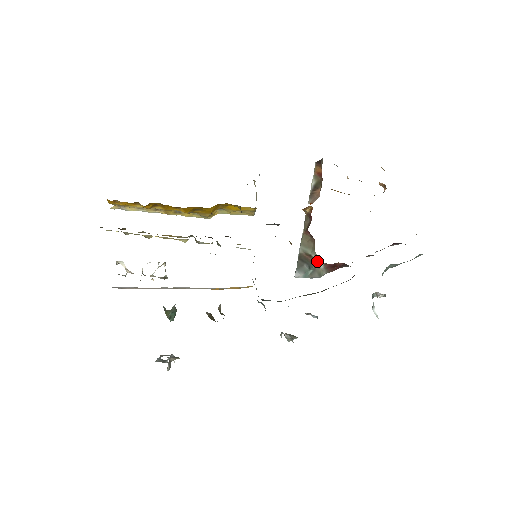
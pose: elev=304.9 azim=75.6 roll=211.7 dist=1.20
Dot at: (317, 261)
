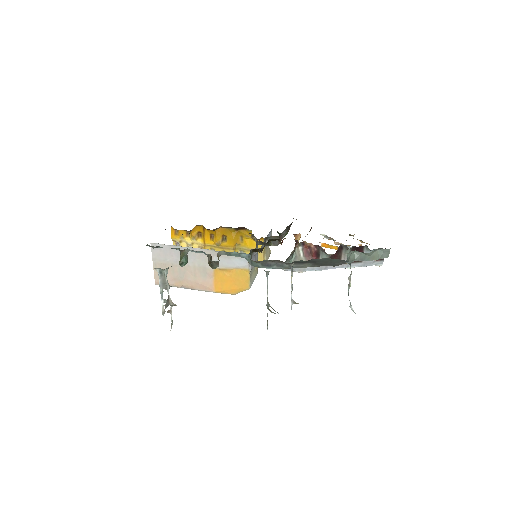
Dot at: (297, 247)
